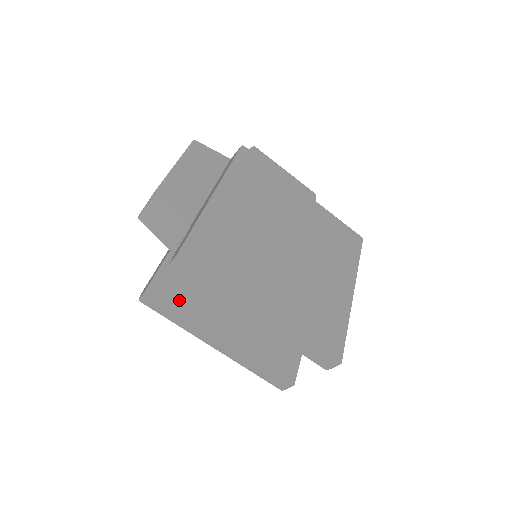
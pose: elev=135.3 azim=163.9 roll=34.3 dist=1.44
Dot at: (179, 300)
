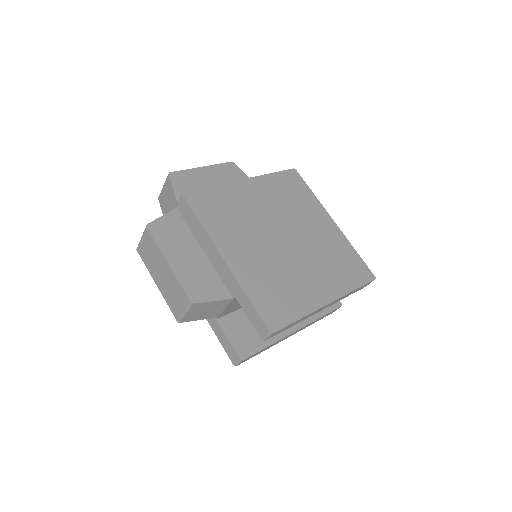
Dot at: (256, 339)
